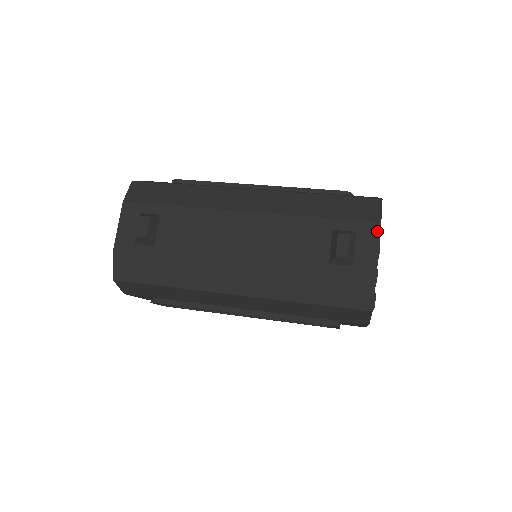
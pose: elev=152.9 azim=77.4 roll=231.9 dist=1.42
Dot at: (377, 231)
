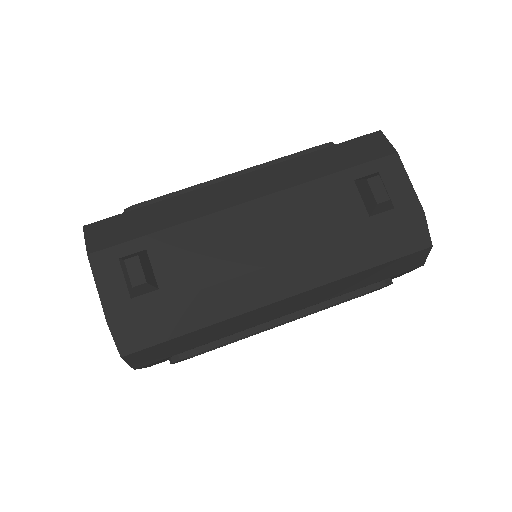
Dot at: (398, 162)
